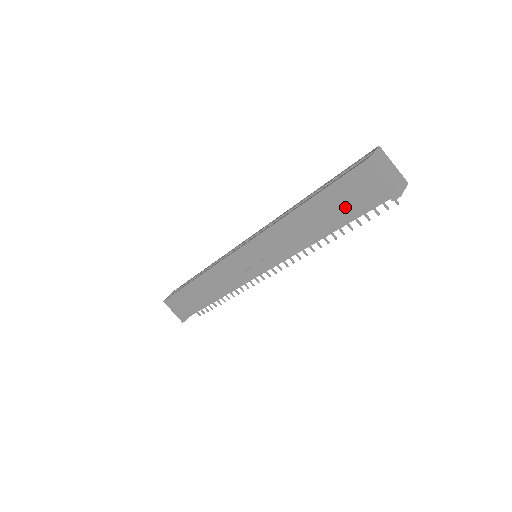
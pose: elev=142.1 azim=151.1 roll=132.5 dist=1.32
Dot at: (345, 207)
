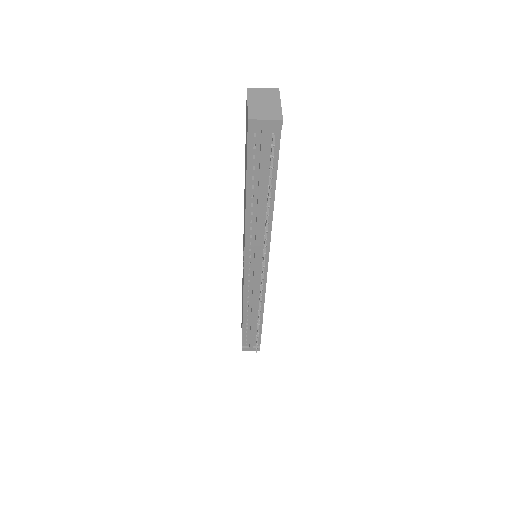
Dot at: (246, 156)
